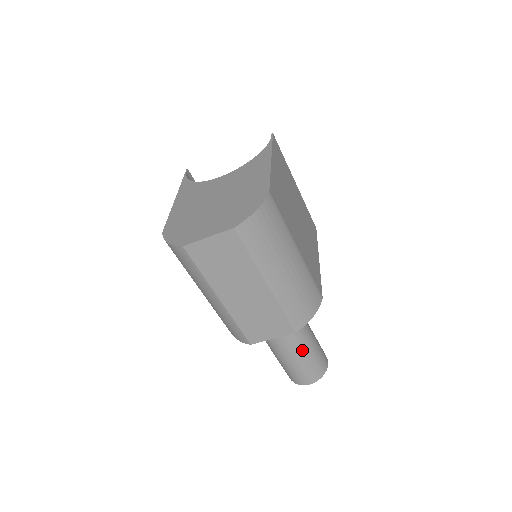
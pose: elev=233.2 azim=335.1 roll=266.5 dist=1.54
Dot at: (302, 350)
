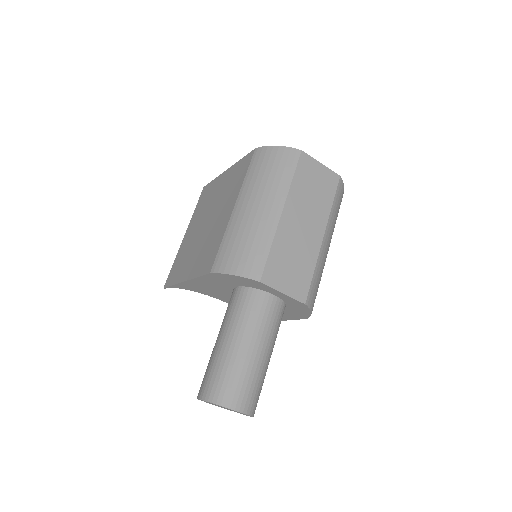
Dot at: (269, 352)
